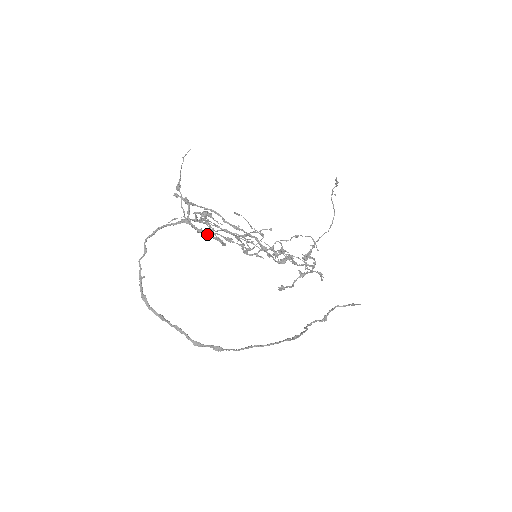
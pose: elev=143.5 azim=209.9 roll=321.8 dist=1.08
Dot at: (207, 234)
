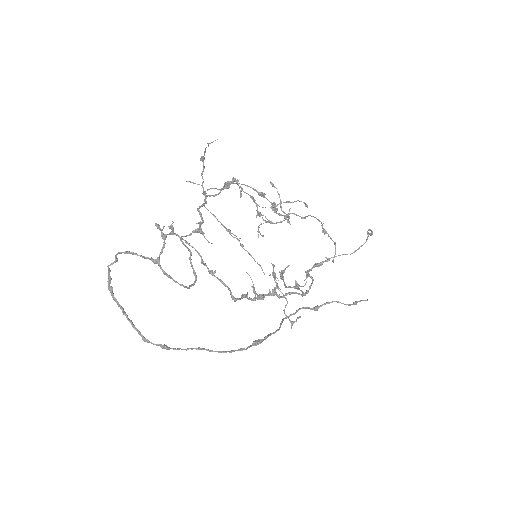
Dot at: (172, 279)
